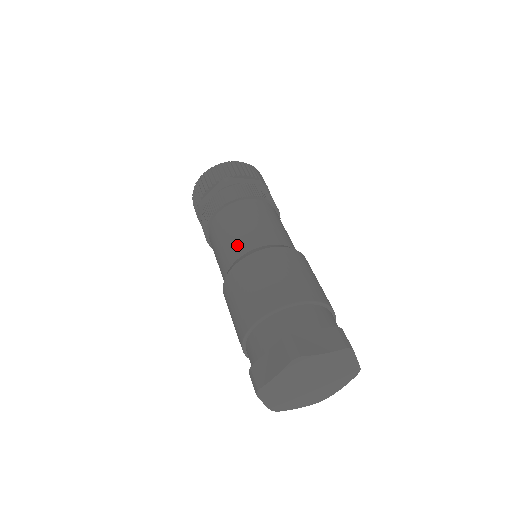
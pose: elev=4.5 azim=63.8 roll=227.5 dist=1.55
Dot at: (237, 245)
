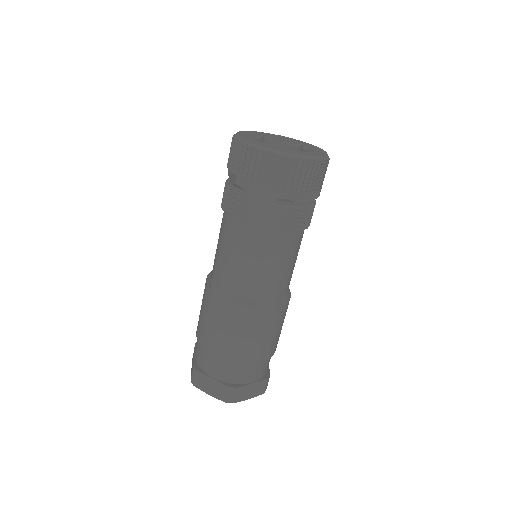
Dot at: (246, 283)
